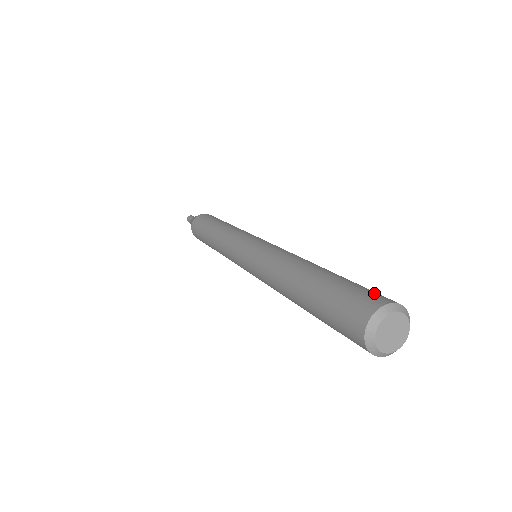
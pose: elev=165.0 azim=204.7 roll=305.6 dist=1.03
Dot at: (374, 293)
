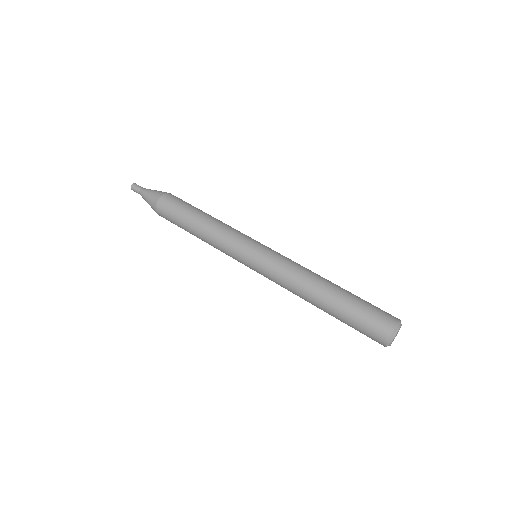
Dot at: (386, 312)
